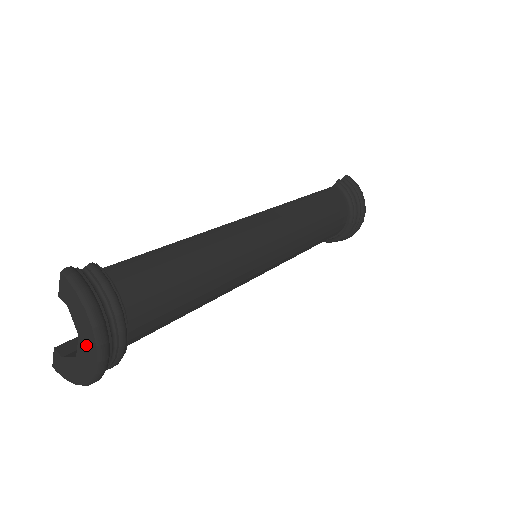
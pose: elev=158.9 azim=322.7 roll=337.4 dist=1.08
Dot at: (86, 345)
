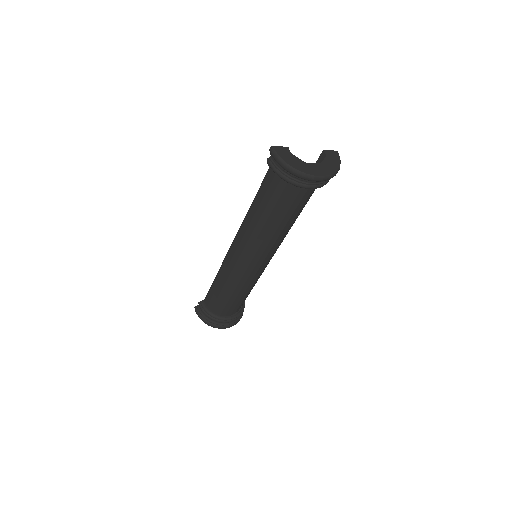
Dot at: (323, 168)
